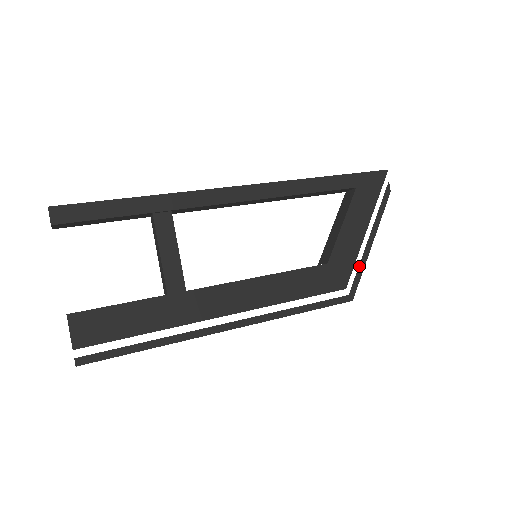
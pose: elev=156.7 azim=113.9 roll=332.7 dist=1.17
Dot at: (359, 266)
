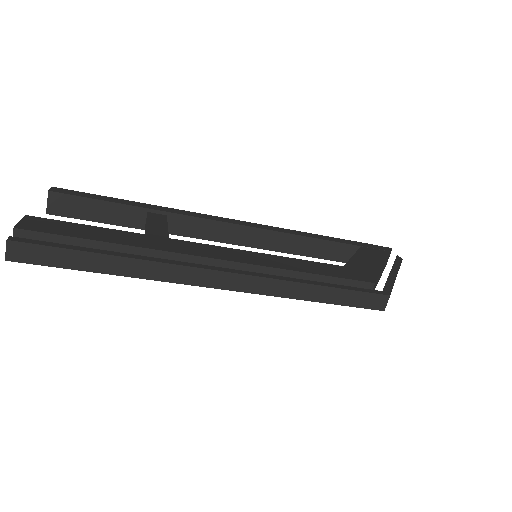
Dot at: (387, 280)
